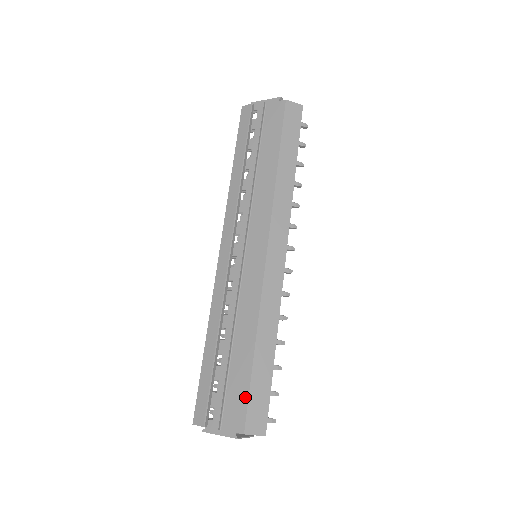
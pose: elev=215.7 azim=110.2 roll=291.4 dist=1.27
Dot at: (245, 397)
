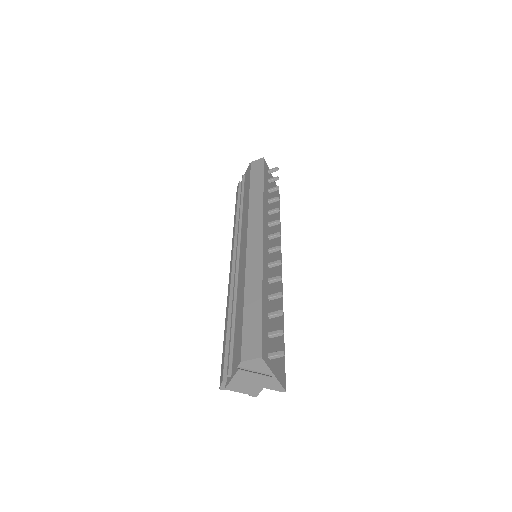
Dot at: (240, 336)
